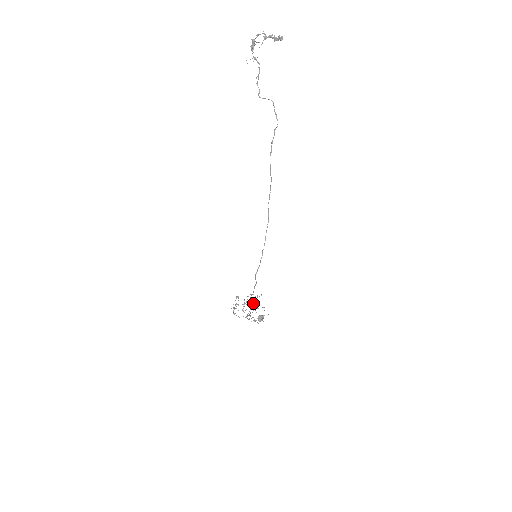
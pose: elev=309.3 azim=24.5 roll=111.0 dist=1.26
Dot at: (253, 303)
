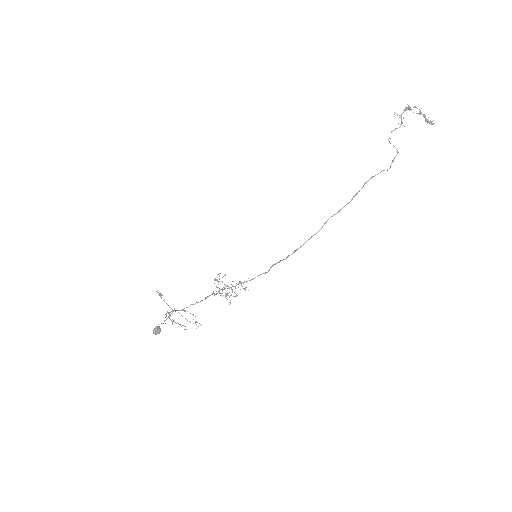
Dot at: occluded
